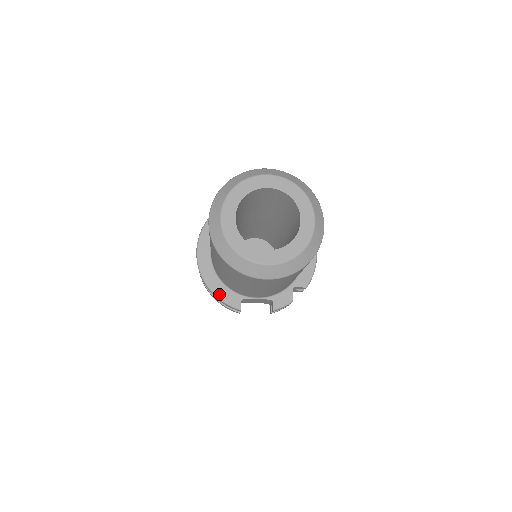
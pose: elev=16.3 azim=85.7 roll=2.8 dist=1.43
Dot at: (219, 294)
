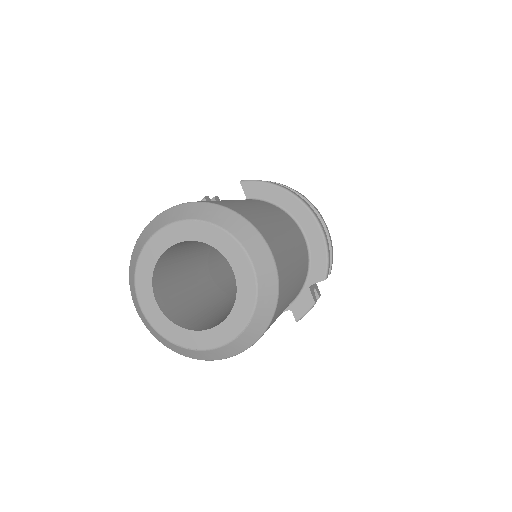
Dot at: occluded
